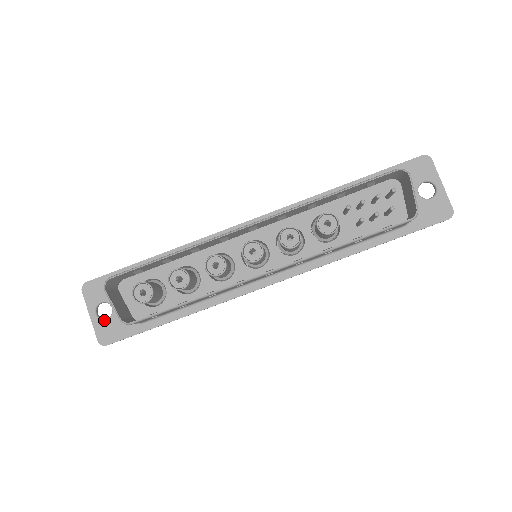
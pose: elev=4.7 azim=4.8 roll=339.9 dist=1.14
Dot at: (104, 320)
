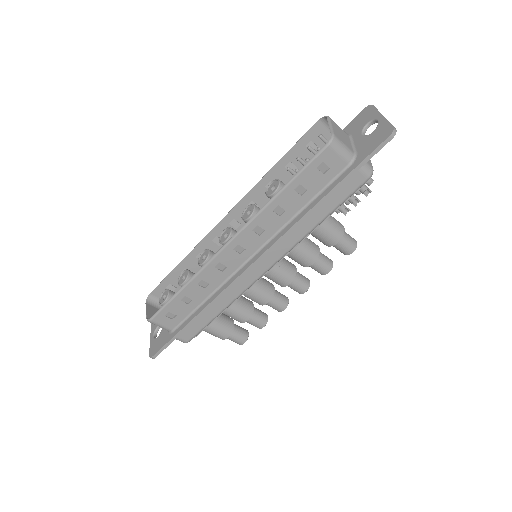
Dot at: (156, 338)
